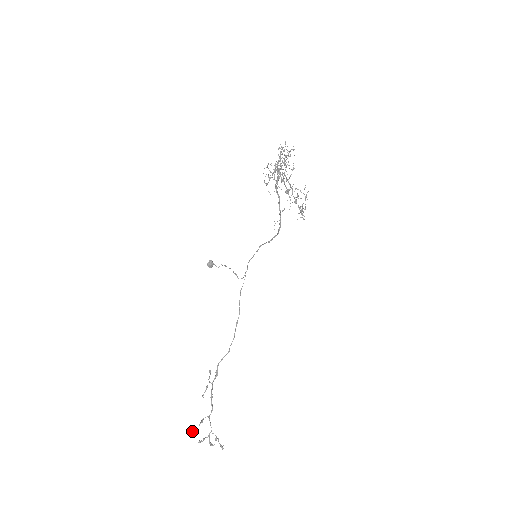
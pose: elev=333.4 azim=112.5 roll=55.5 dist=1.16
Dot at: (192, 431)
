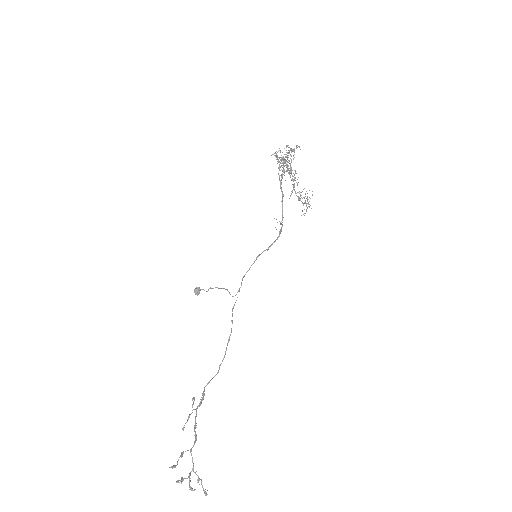
Dot at: occluded
